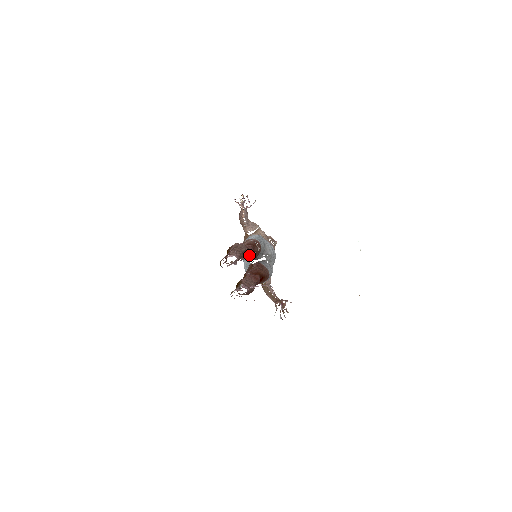
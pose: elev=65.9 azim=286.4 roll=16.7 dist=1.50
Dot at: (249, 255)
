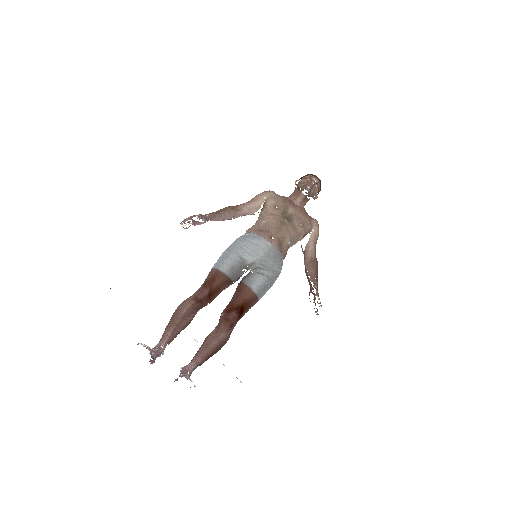
Dot at: (210, 297)
